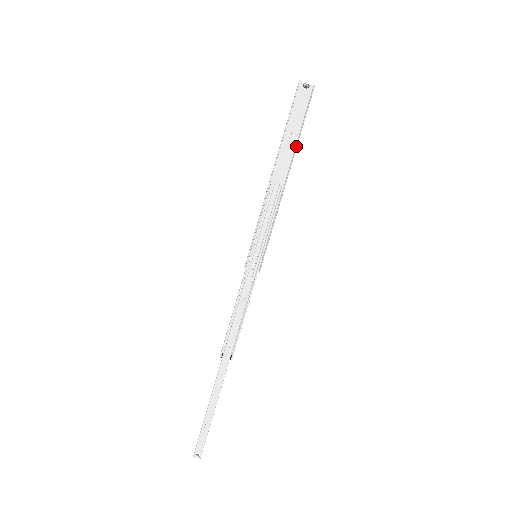
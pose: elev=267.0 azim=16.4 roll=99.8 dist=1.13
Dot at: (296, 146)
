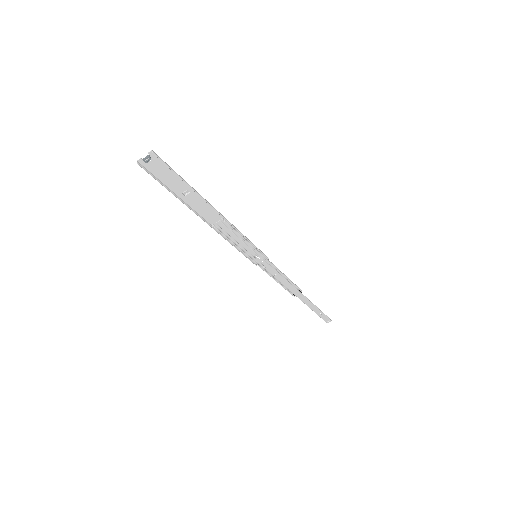
Dot at: (199, 196)
